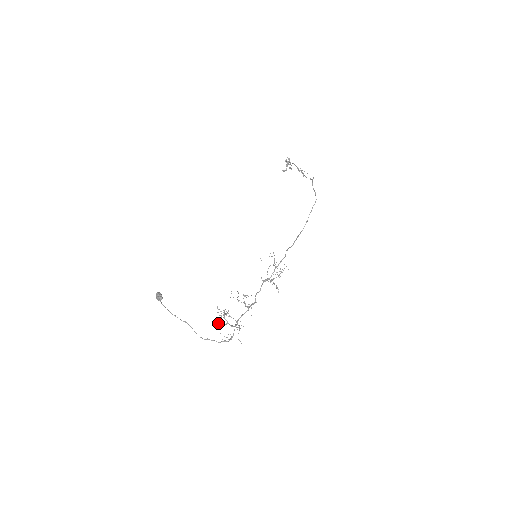
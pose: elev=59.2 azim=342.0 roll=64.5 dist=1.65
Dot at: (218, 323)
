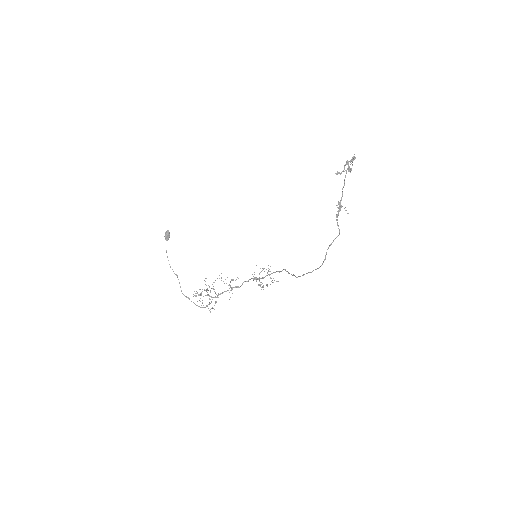
Dot at: (198, 295)
